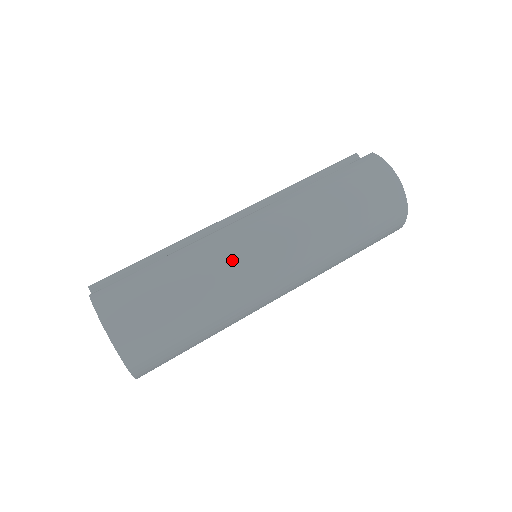
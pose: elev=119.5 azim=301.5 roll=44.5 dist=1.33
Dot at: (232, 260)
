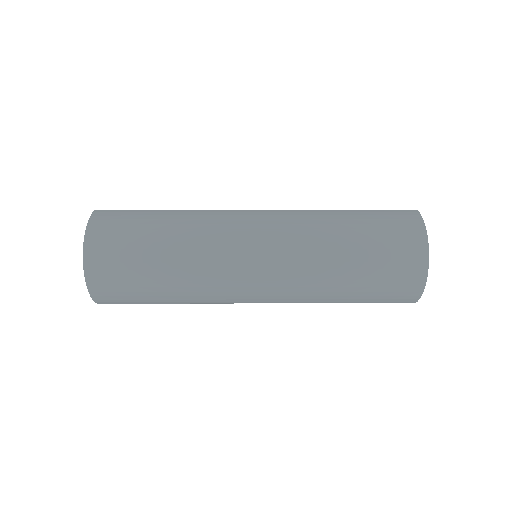
Dot at: (219, 234)
